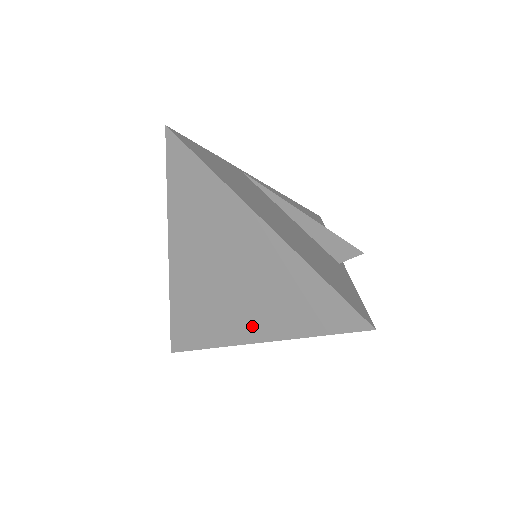
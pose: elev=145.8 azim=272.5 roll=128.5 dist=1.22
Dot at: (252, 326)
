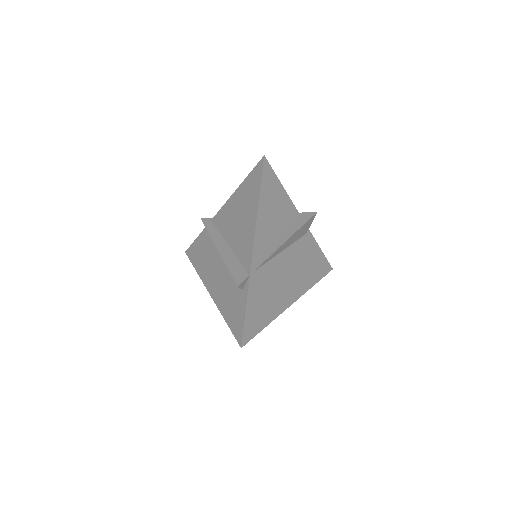
Dot at: occluded
